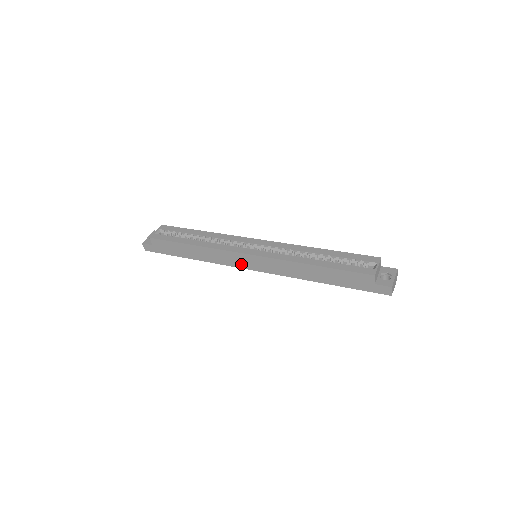
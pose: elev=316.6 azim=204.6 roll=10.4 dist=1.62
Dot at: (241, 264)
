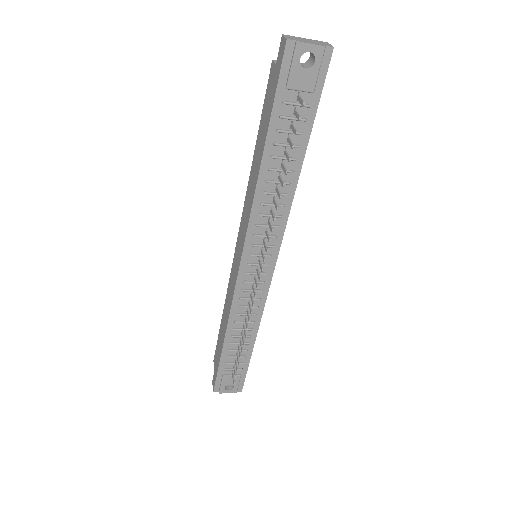
Dot at: (236, 271)
